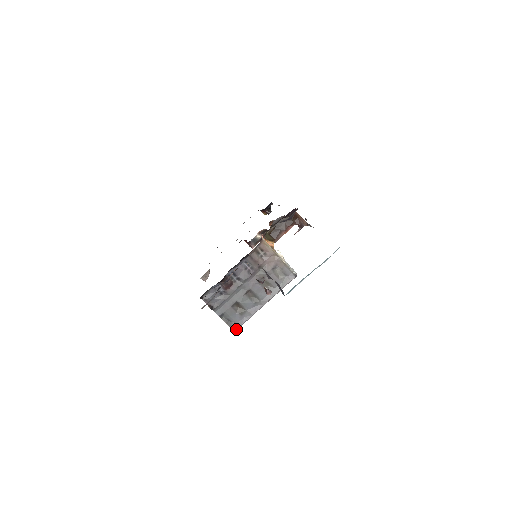
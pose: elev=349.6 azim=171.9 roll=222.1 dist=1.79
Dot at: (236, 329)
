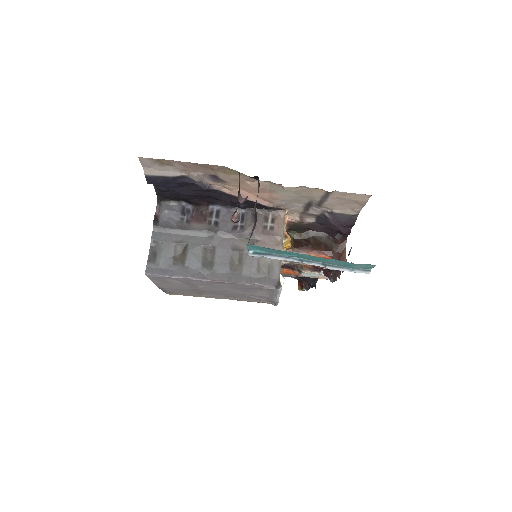
Dot at: (150, 272)
